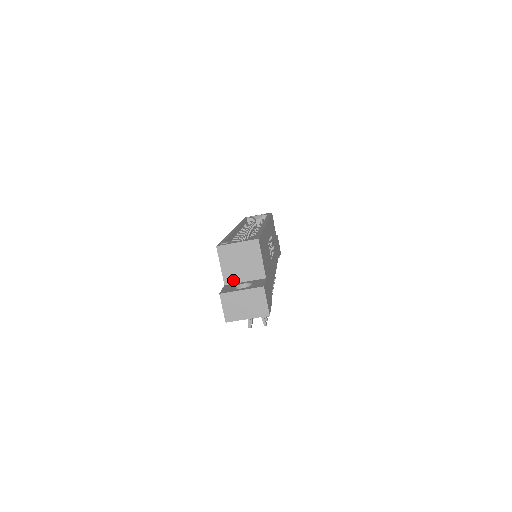
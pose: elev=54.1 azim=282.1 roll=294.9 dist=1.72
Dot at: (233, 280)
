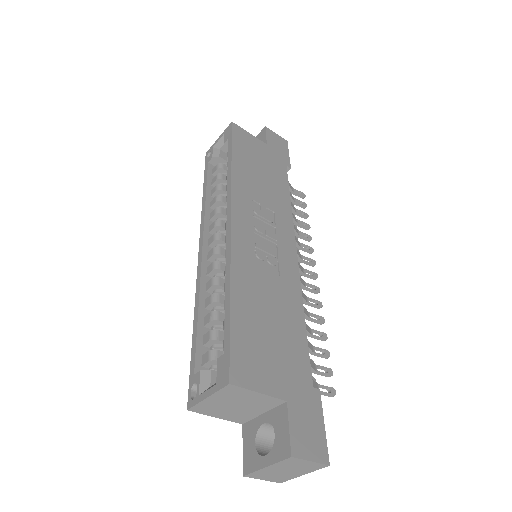
Dot at: (247, 418)
